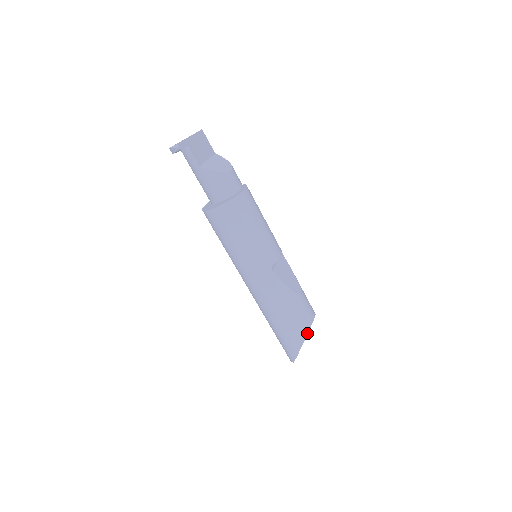
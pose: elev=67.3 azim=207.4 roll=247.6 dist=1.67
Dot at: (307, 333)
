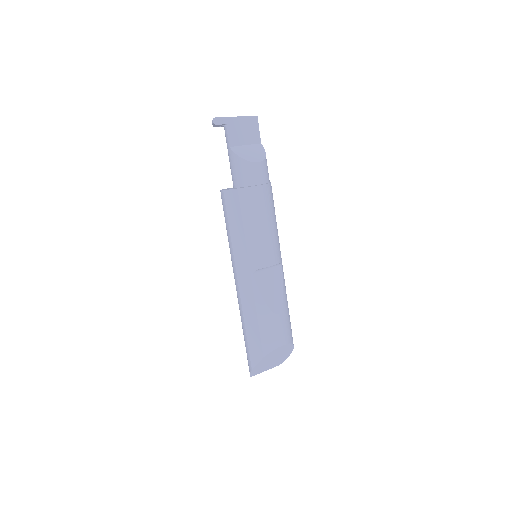
Dot at: (266, 354)
